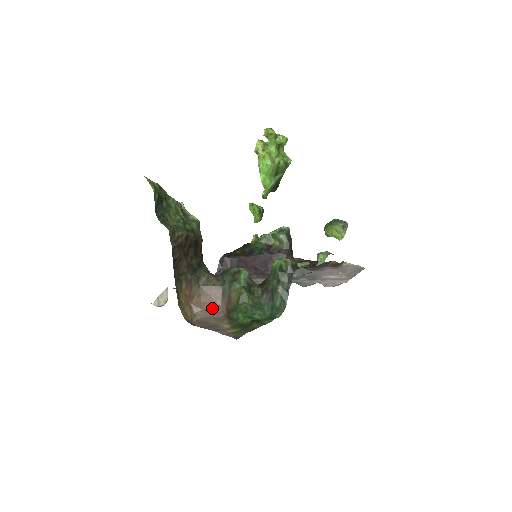
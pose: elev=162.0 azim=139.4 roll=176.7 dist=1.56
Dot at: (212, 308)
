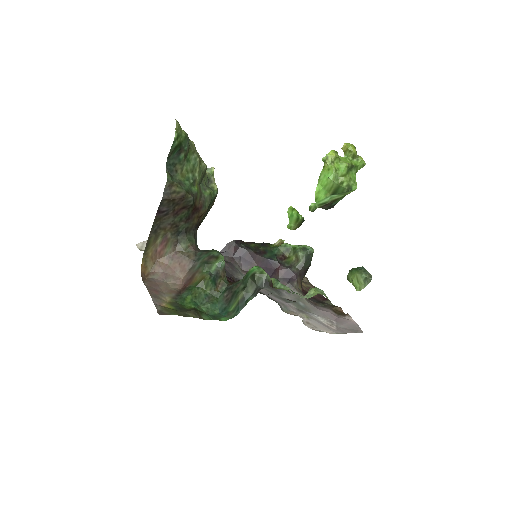
Dot at: (173, 276)
